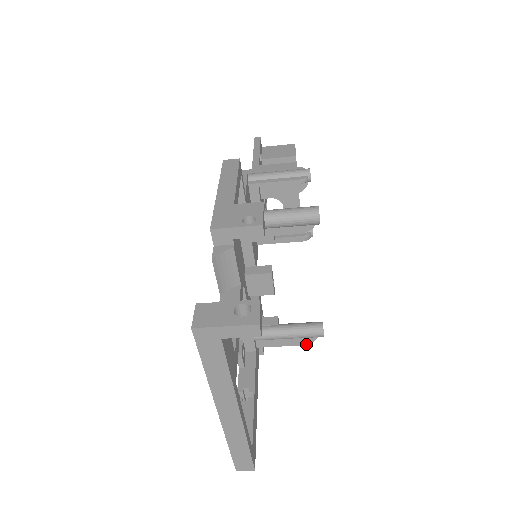
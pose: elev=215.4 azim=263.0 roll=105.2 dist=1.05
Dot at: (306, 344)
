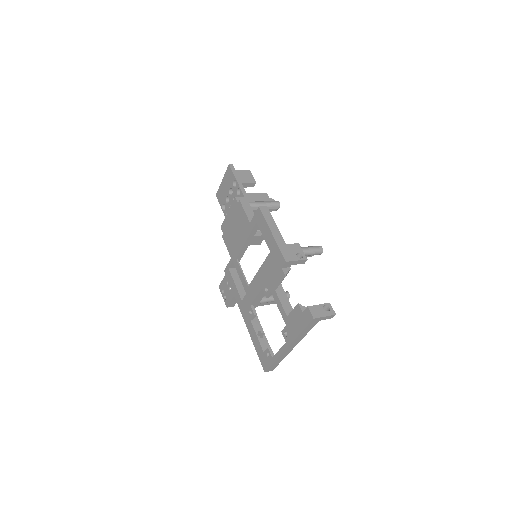
Dot at: occluded
